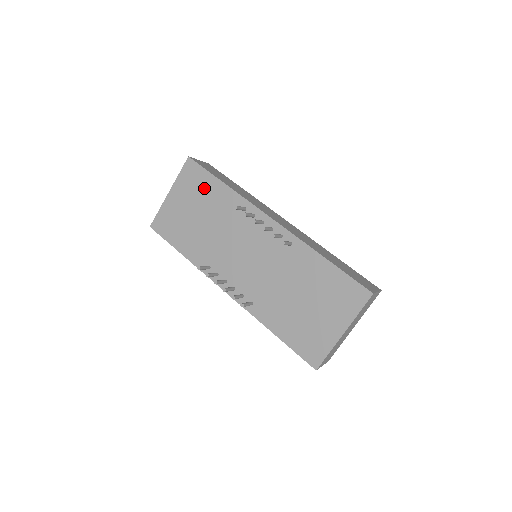
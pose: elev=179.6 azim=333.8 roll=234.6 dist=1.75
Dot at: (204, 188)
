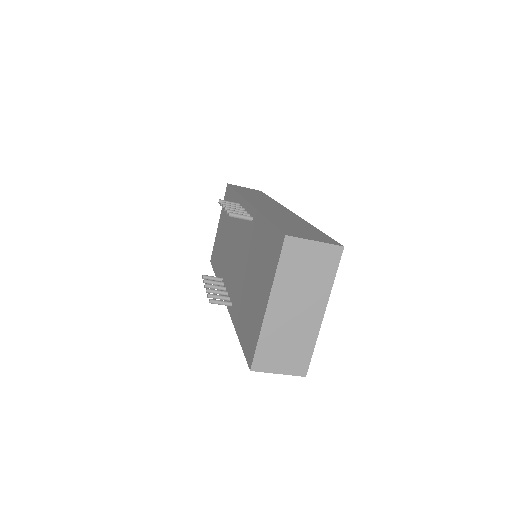
Dot at: occluded
